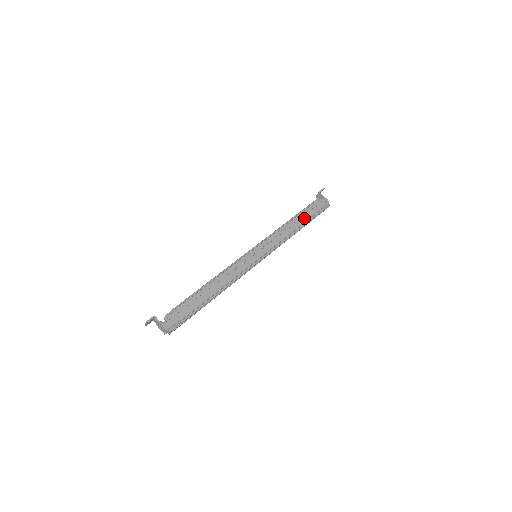
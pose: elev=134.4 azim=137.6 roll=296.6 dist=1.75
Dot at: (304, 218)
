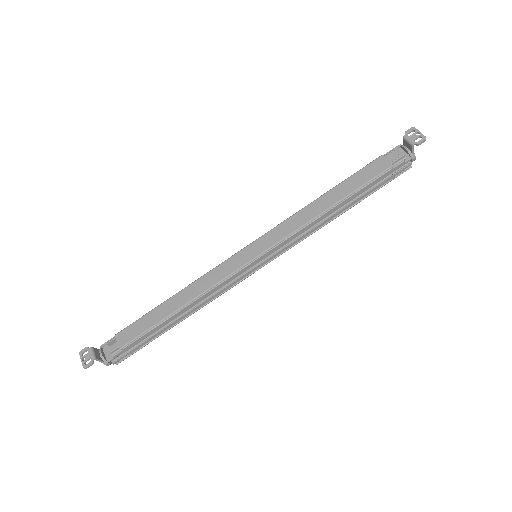
Dot at: (358, 195)
